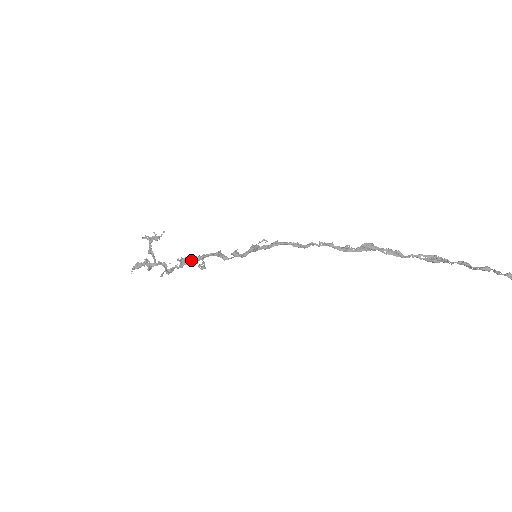
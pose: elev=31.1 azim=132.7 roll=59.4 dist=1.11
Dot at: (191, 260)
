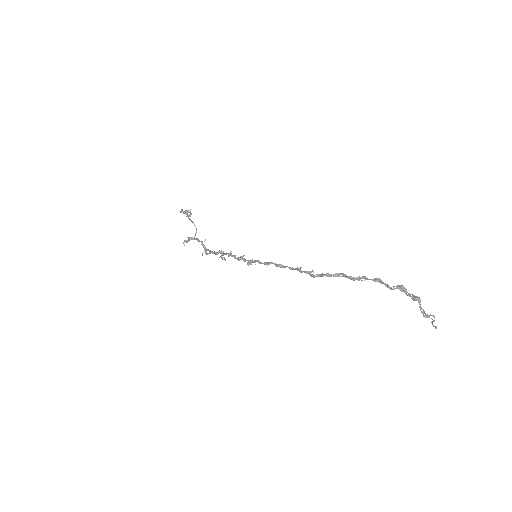
Dot at: (215, 252)
